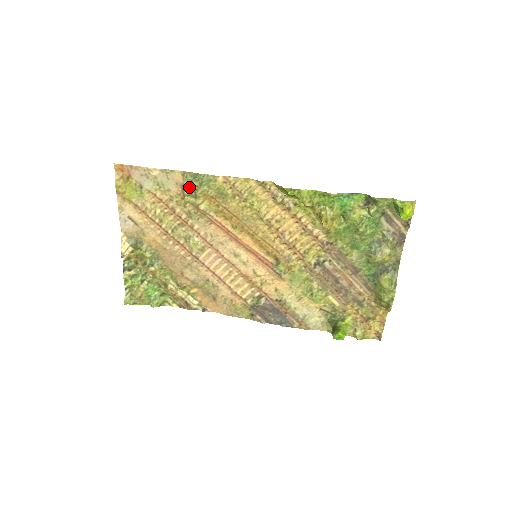
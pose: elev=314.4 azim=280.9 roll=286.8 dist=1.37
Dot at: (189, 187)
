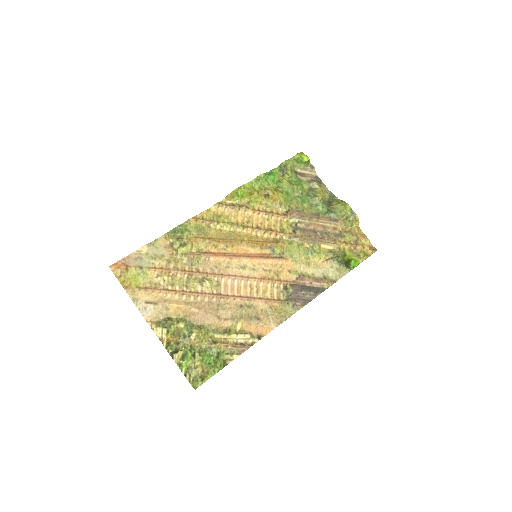
Dot at: (176, 241)
